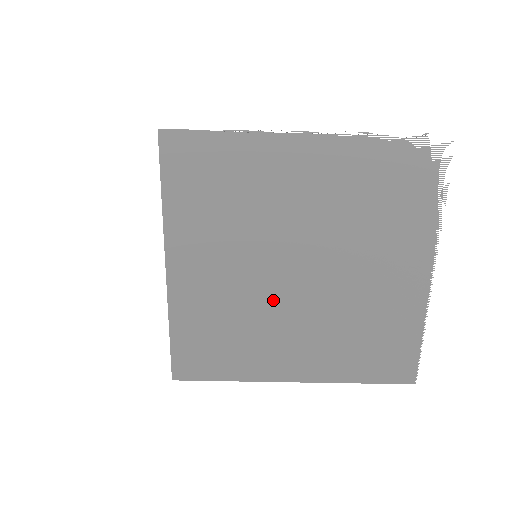
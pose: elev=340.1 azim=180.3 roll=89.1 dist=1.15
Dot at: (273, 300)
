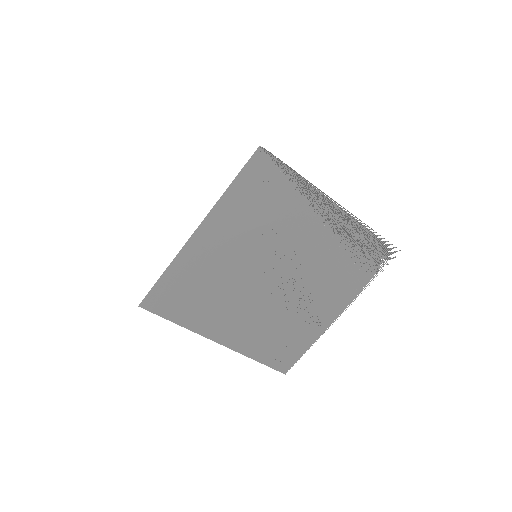
Dot at: (245, 287)
